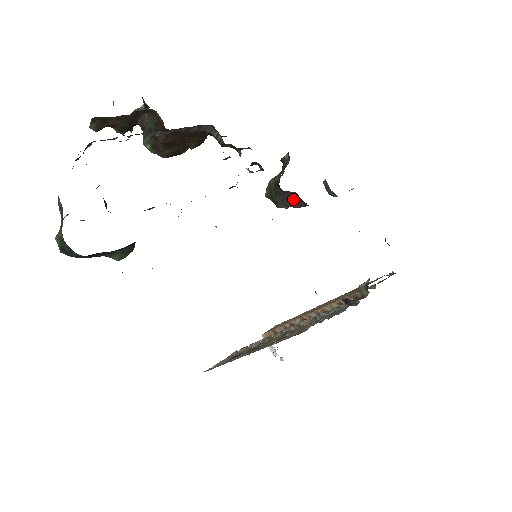
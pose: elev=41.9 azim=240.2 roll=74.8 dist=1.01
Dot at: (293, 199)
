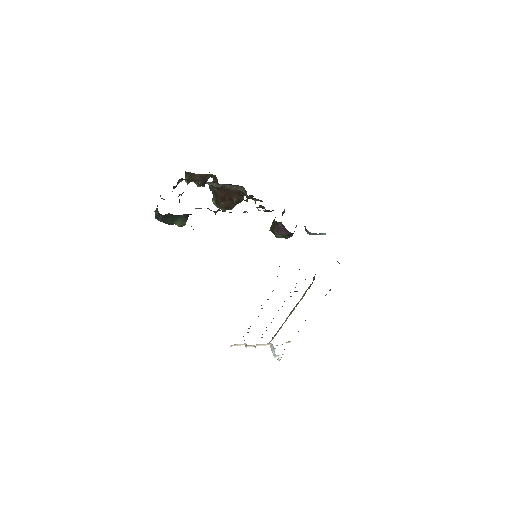
Dot at: (282, 228)
